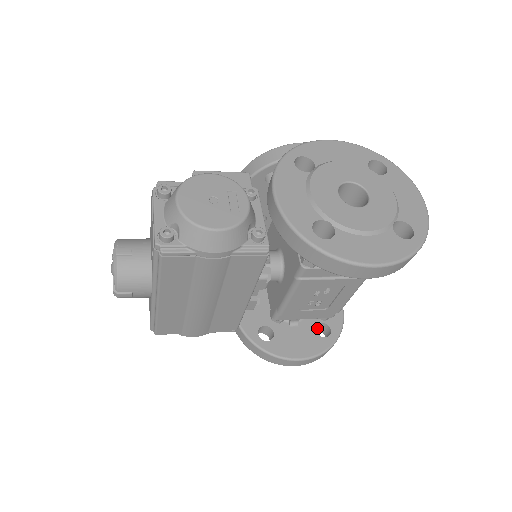
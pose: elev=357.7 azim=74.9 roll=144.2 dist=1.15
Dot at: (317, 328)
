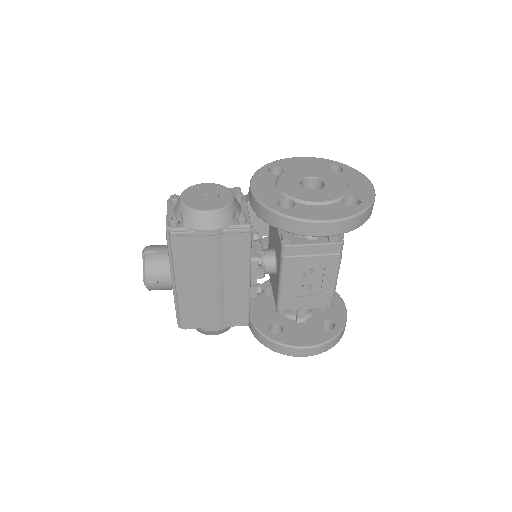
Dot at: (324, 328)
